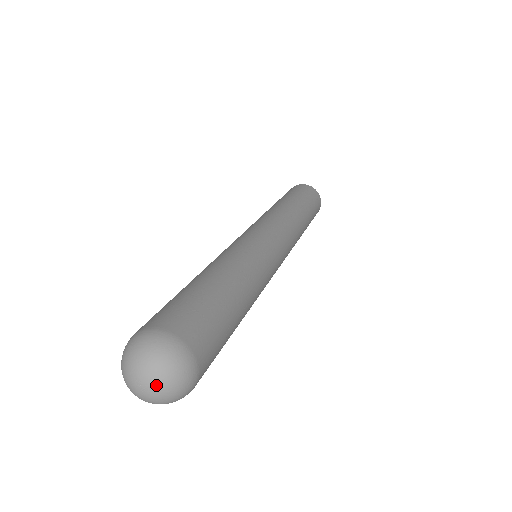
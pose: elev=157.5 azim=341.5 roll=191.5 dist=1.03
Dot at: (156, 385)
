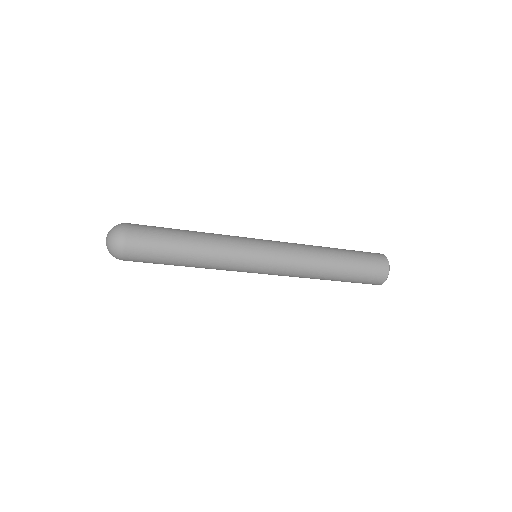
Dot at: (108, 233)
